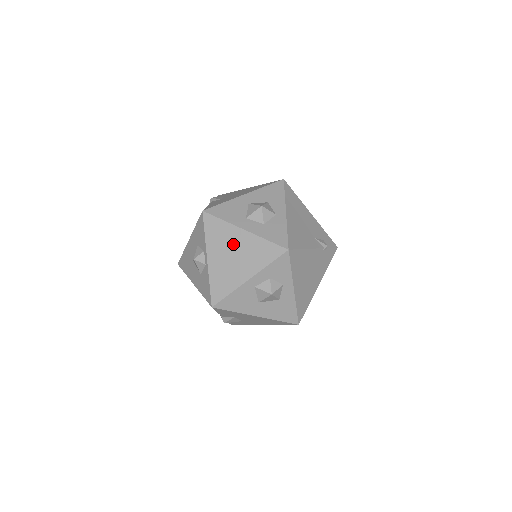
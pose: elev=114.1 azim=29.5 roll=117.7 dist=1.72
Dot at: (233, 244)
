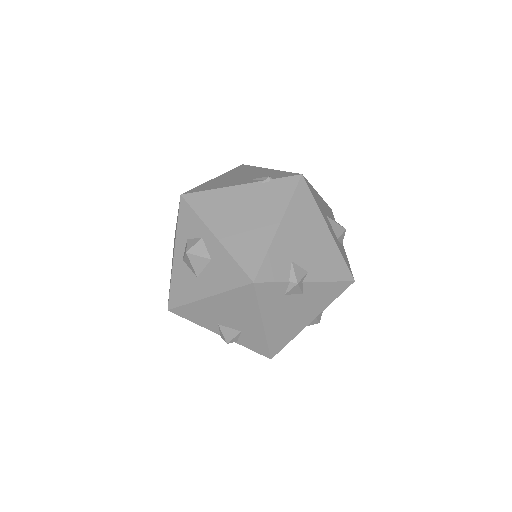
Dot at: occluded
